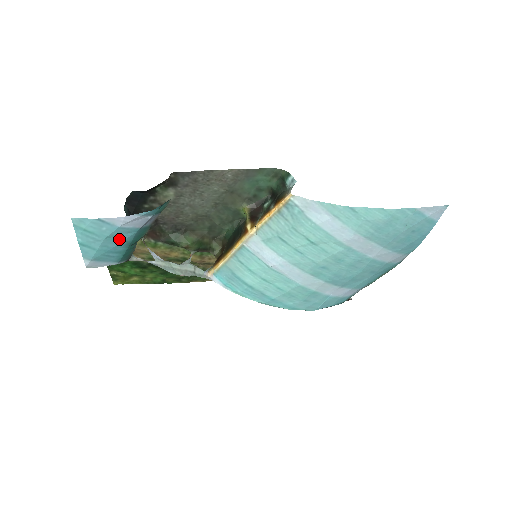
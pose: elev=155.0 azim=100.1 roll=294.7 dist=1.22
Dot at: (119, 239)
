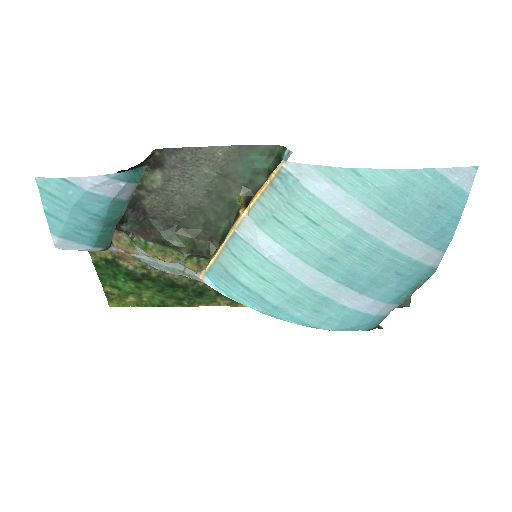
Dot at: (90, 211)
